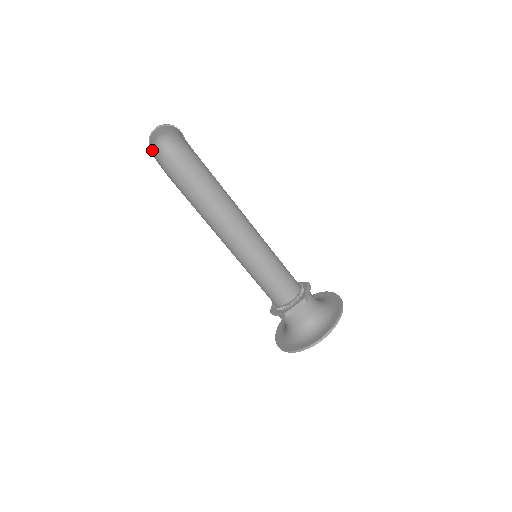
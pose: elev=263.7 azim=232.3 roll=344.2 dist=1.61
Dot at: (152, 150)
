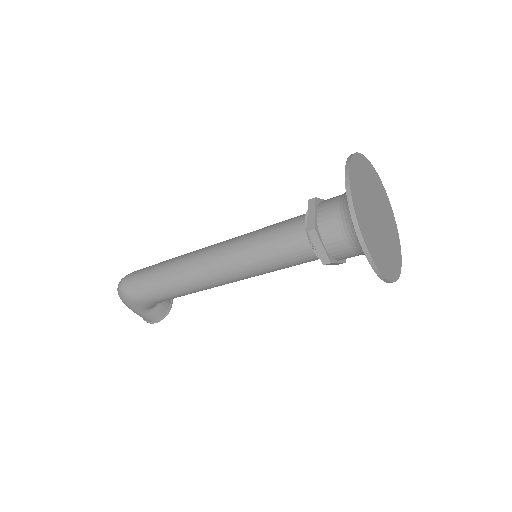
Dot at: occluded
